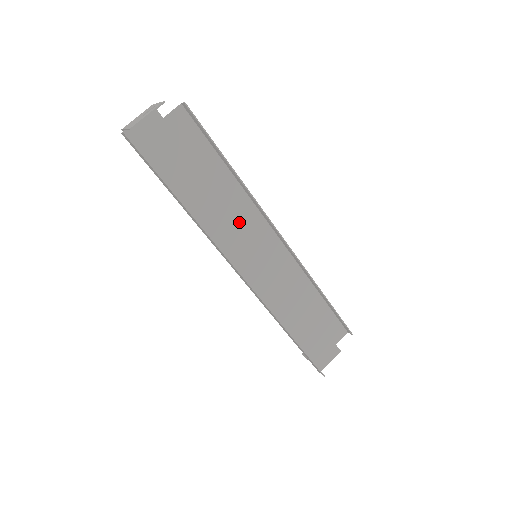
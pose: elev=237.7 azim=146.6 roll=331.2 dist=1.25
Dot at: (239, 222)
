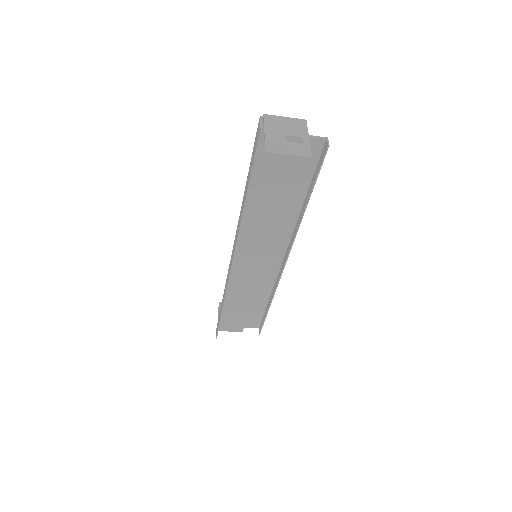
Dot at: (270, 231)
